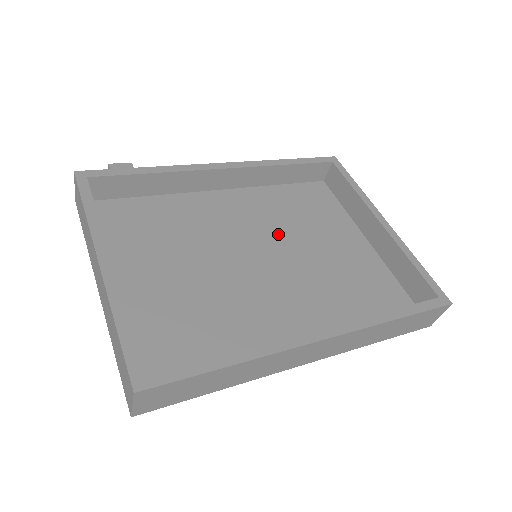
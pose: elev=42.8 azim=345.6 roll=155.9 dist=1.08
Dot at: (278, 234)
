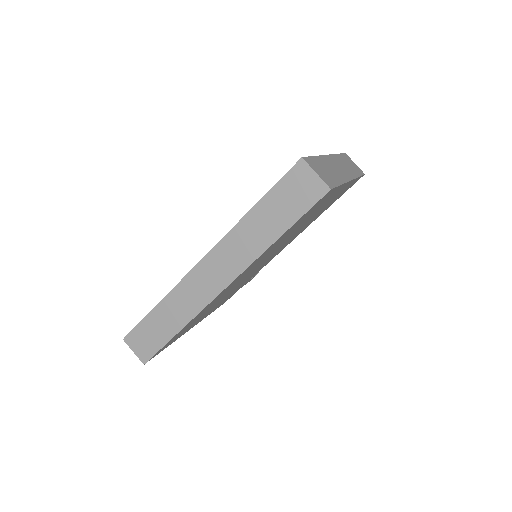
Dot at: occluded
